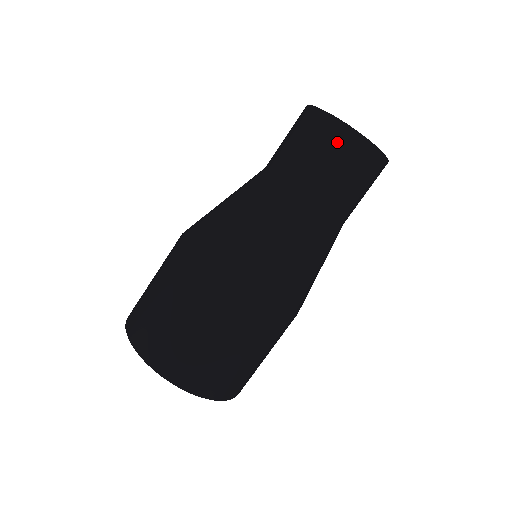
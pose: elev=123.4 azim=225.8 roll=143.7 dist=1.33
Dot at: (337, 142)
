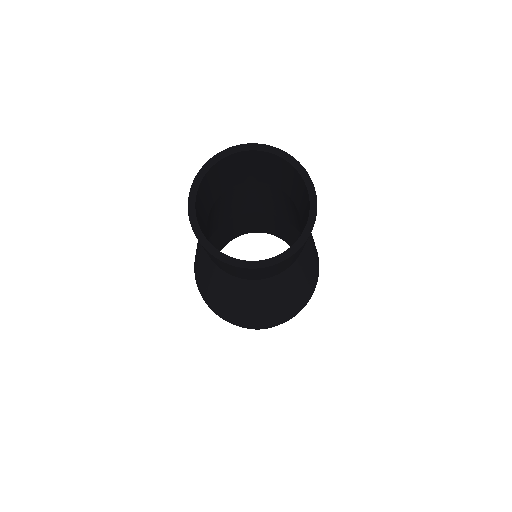
Dot at: (277, 267)
